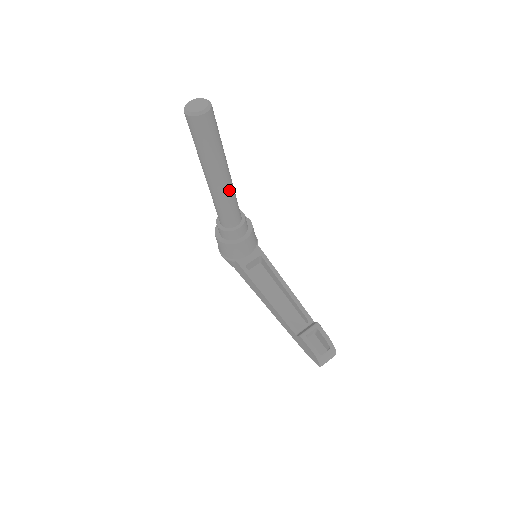
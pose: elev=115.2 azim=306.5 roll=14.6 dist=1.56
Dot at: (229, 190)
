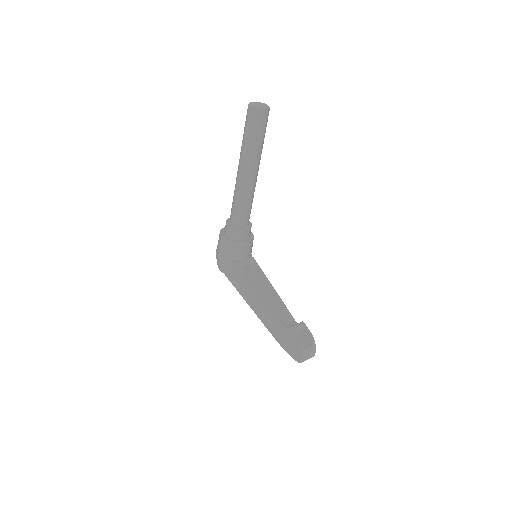
Dot at: (253, 188)
